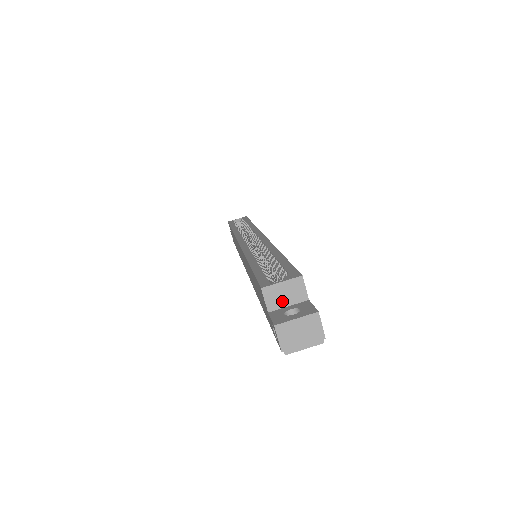
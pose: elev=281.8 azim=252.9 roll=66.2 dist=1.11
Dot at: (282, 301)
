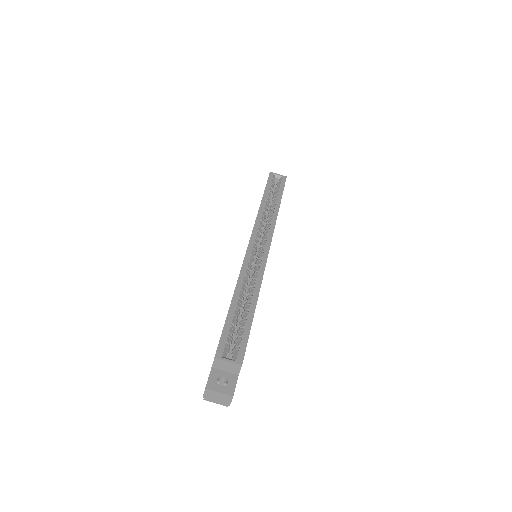
Dot at: (223, 368)
